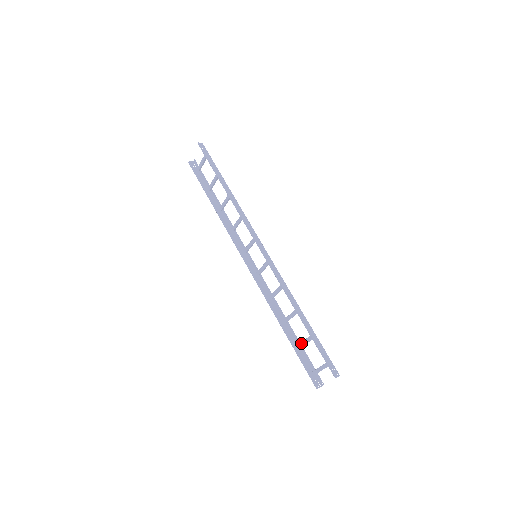
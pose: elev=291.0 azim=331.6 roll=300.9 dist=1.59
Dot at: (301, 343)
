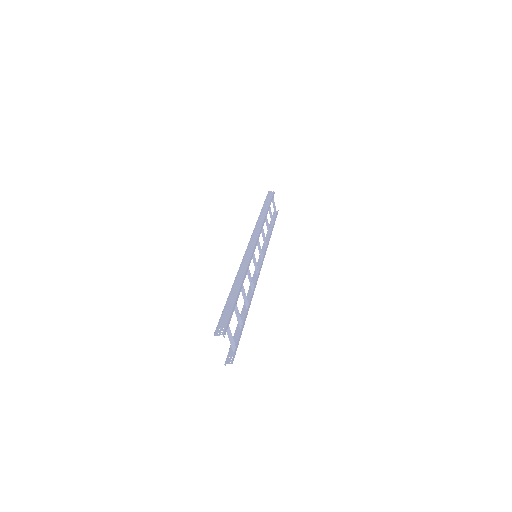
Dot at: (239, 321)
